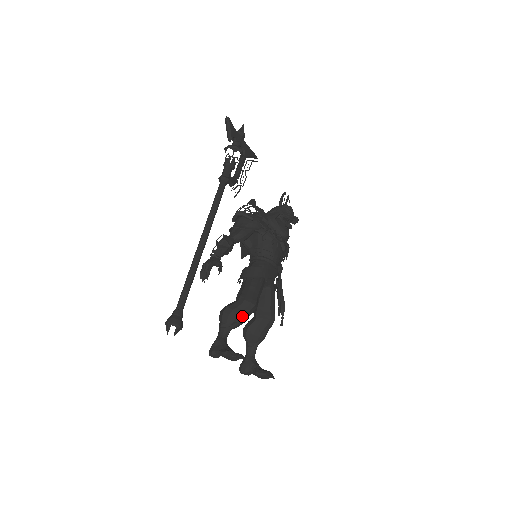
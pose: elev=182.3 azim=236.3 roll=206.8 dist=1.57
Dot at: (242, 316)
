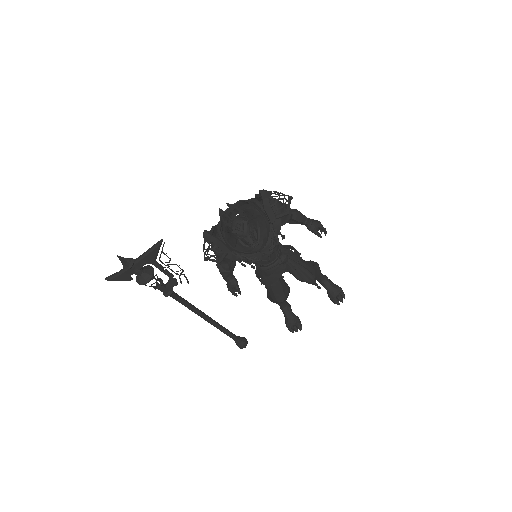
Dot at: (281, 303)
